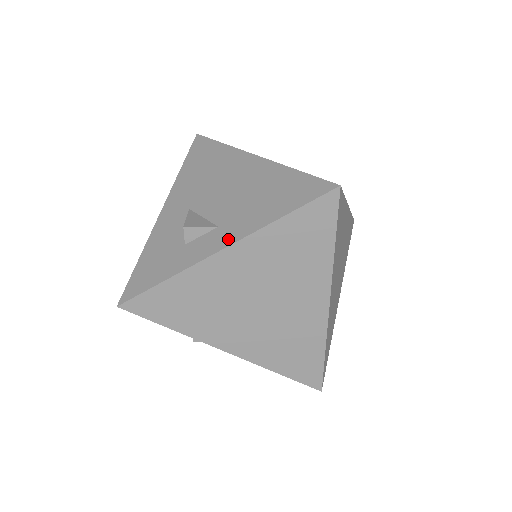
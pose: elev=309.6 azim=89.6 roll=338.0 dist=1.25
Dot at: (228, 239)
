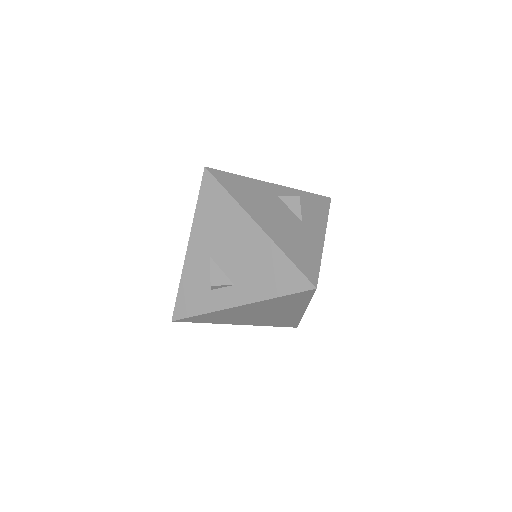
Dot at: (242, 299)
